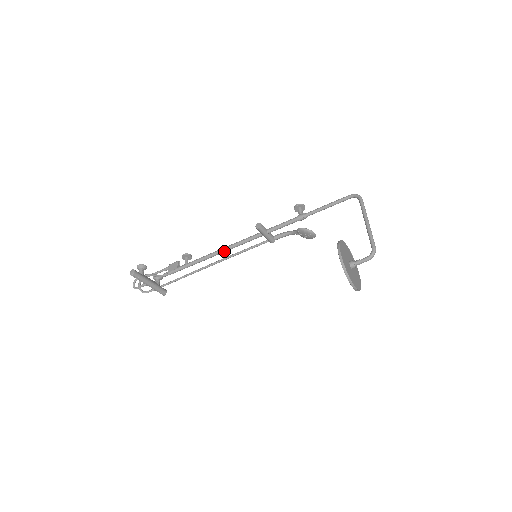
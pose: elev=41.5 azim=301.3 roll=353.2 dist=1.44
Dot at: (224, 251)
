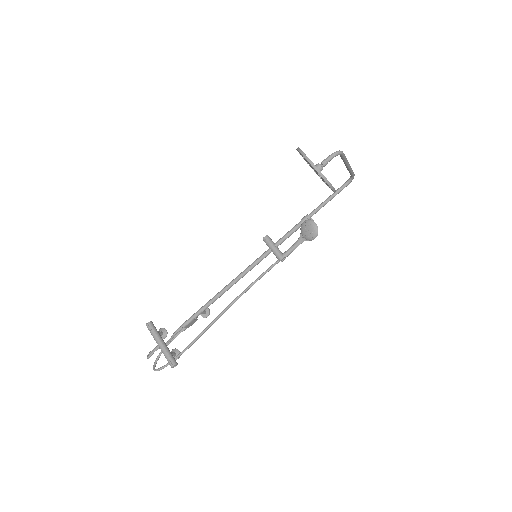
Dot at: (235, 280)
